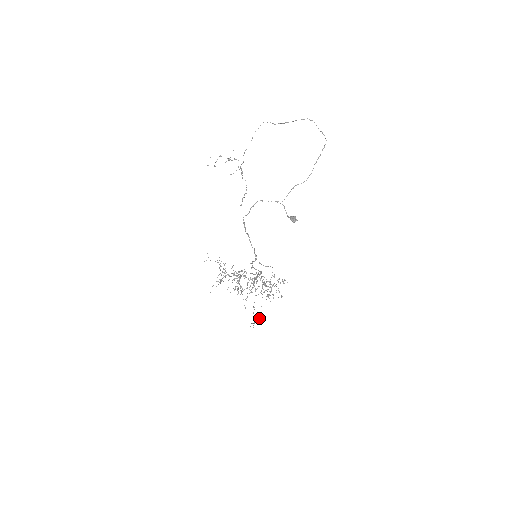
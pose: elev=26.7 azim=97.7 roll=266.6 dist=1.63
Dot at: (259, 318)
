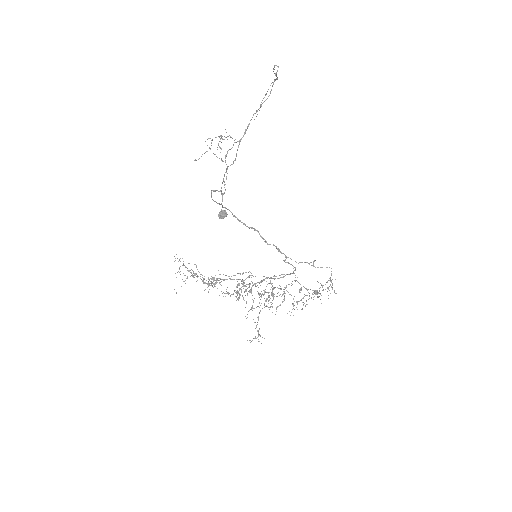
Dot at: occluded
